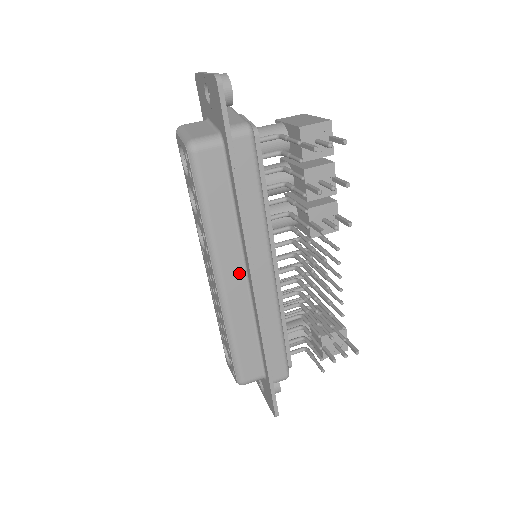
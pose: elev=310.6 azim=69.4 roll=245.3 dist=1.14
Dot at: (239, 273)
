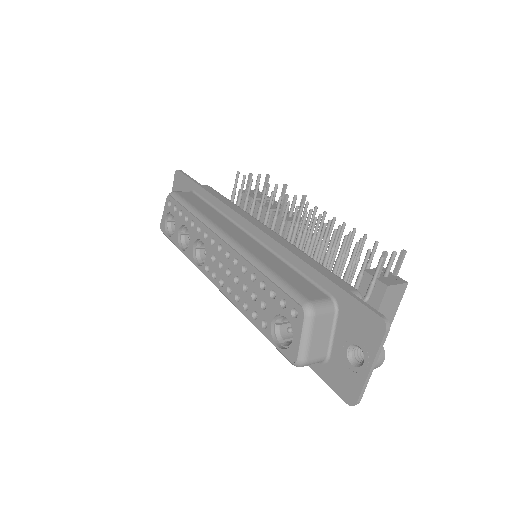
Dot at: (240, 233)
